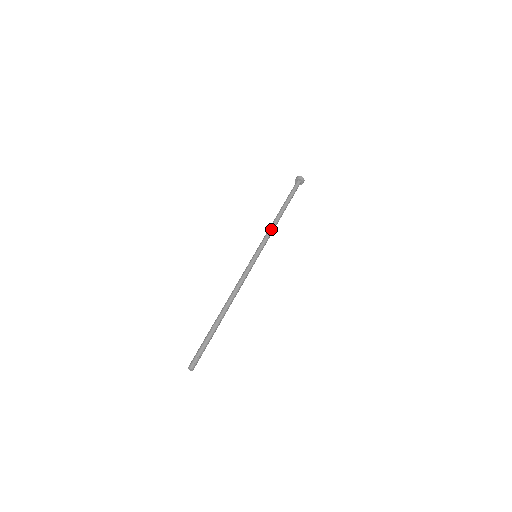
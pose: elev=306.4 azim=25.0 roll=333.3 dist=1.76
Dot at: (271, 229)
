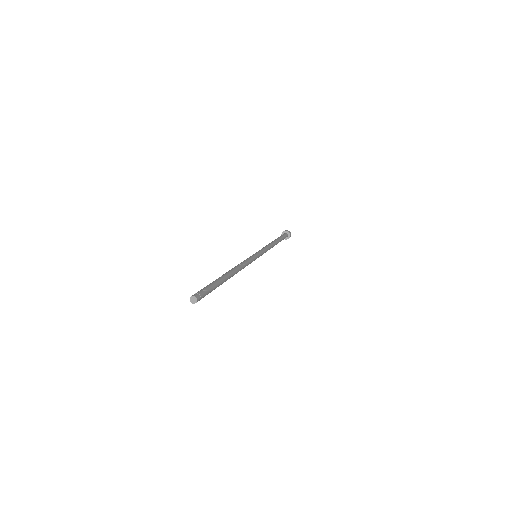
Dot at: (267, 246)
